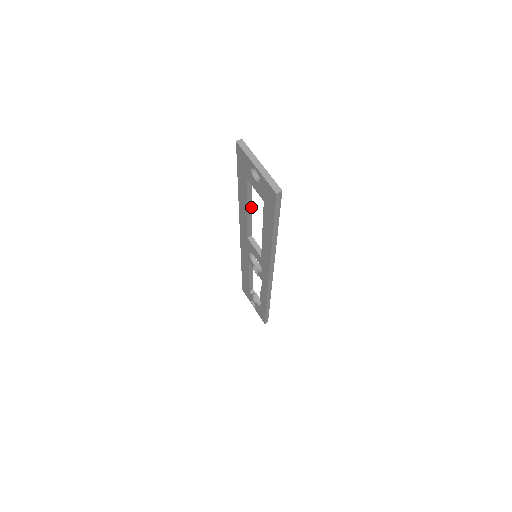
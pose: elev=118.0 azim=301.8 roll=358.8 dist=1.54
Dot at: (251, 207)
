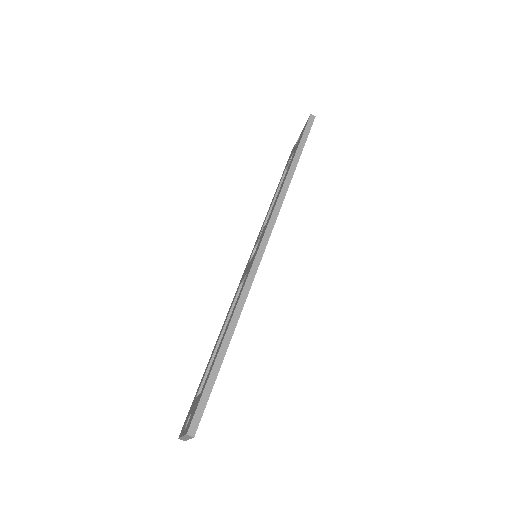
Dot at: occluded
